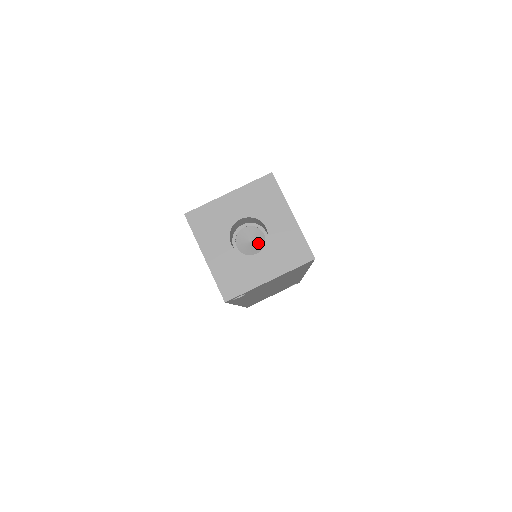
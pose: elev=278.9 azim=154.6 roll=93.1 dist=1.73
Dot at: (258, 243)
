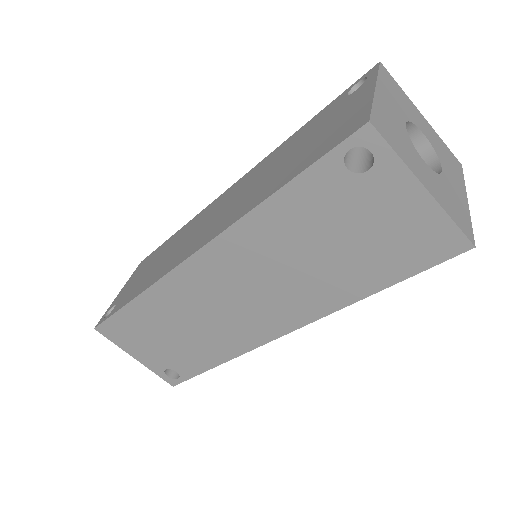
Dot at: occluded
